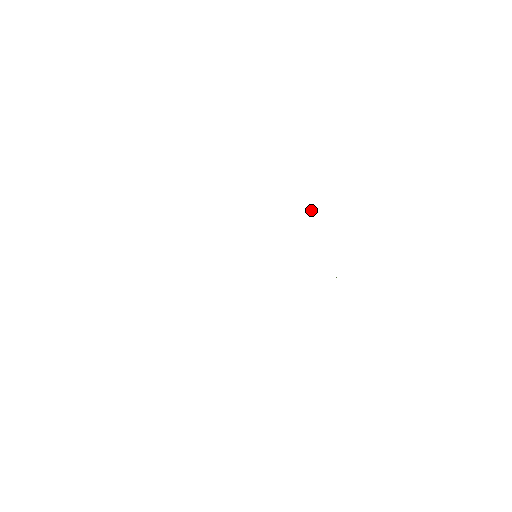
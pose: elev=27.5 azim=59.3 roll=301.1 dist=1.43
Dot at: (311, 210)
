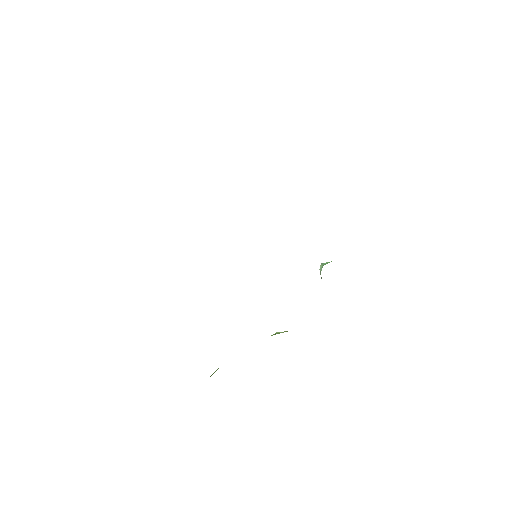
Dot at: (324, 263)
